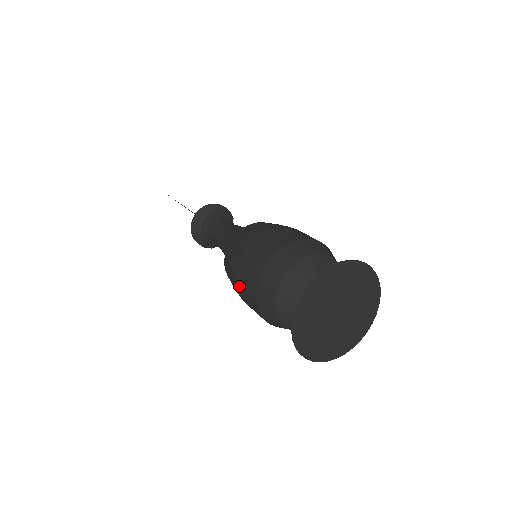
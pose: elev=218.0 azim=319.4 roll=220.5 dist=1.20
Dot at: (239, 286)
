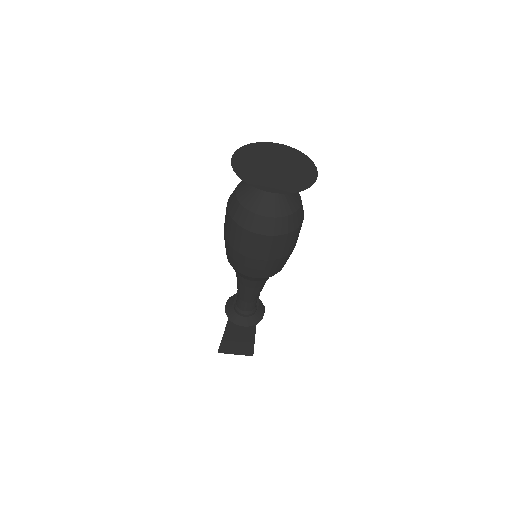
Dot at: (235, 245)
